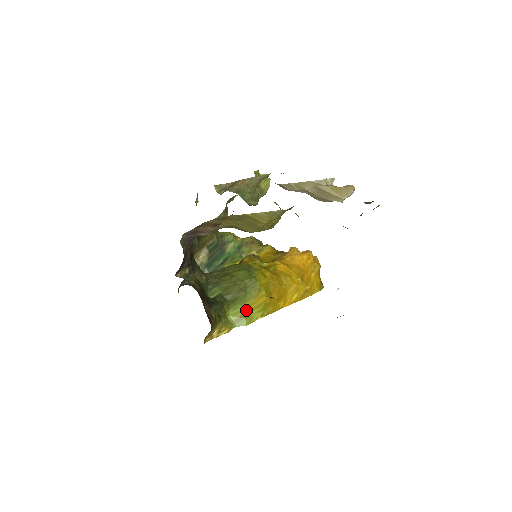
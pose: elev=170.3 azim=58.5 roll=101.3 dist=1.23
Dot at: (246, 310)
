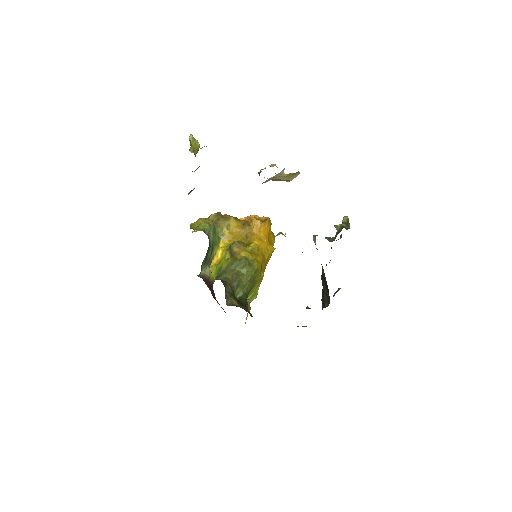
Dot at: (254, 290)
